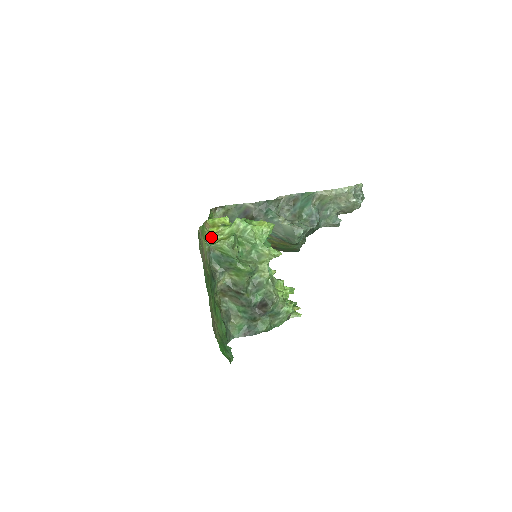
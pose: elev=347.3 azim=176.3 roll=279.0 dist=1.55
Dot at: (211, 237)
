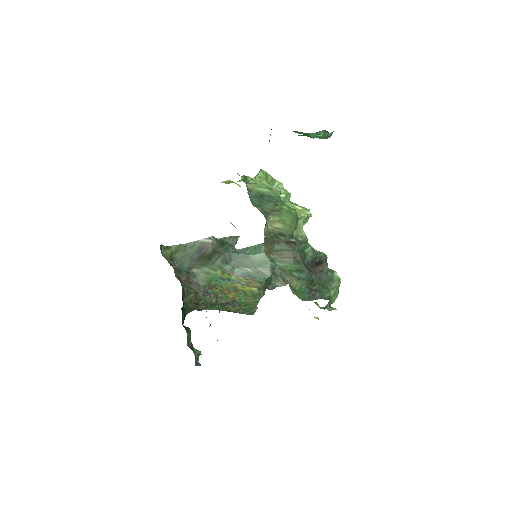
Dot at: (244, 176)
